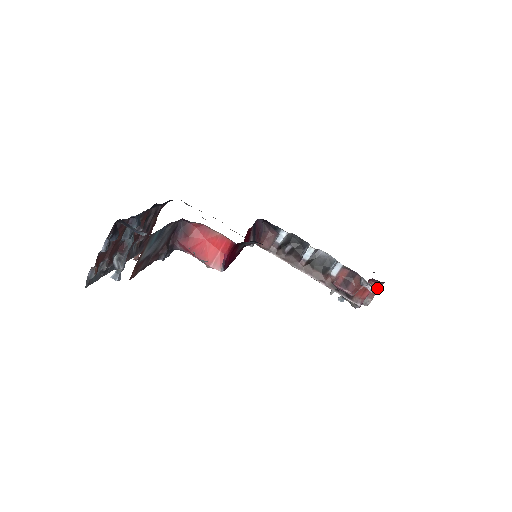
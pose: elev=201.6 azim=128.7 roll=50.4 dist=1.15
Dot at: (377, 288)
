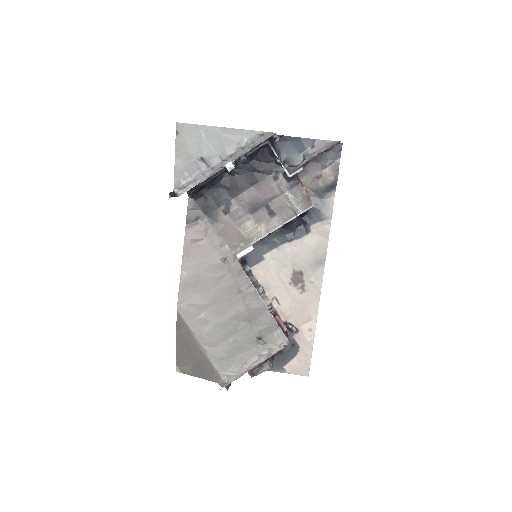
Dot at: (273, 356)
